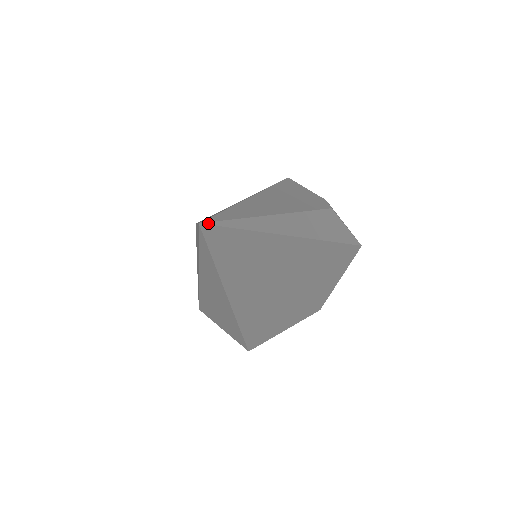
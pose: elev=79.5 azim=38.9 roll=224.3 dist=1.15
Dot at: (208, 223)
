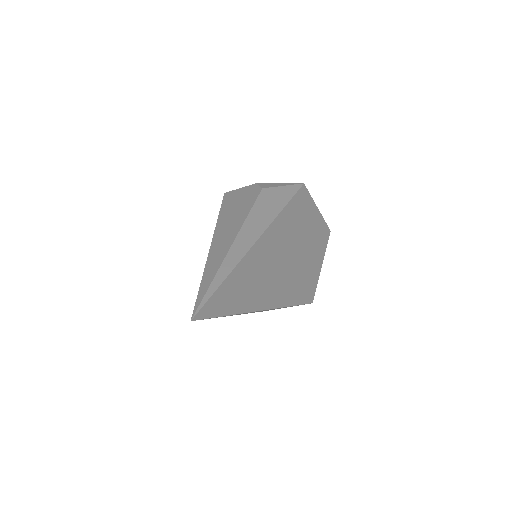
Dot at: (195, 314)
